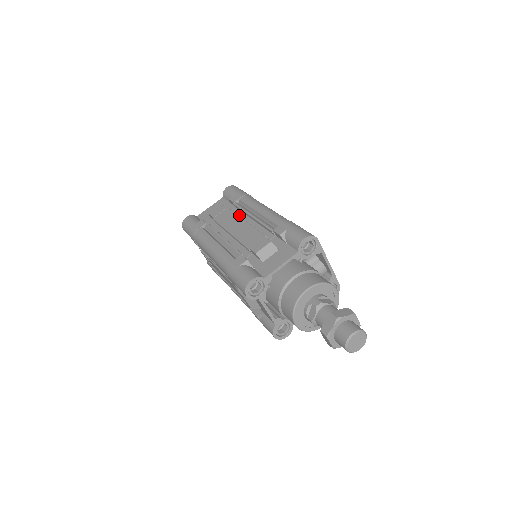
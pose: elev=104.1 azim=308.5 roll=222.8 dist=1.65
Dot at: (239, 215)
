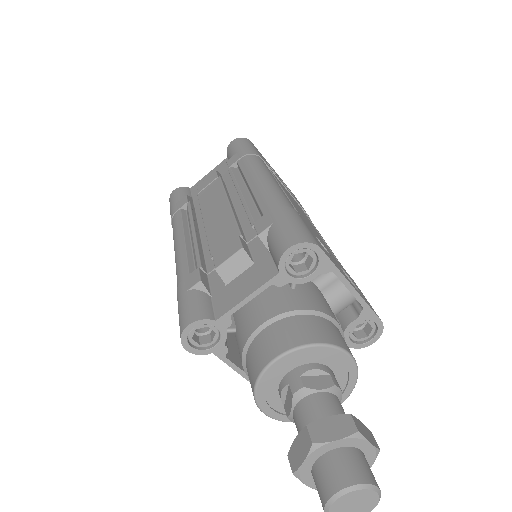
Dot at: (231, 189)
